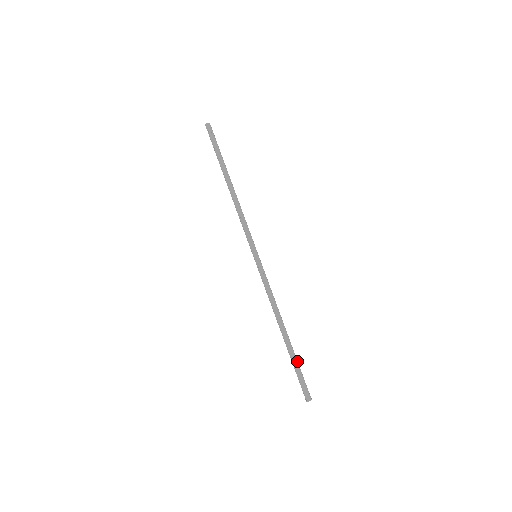
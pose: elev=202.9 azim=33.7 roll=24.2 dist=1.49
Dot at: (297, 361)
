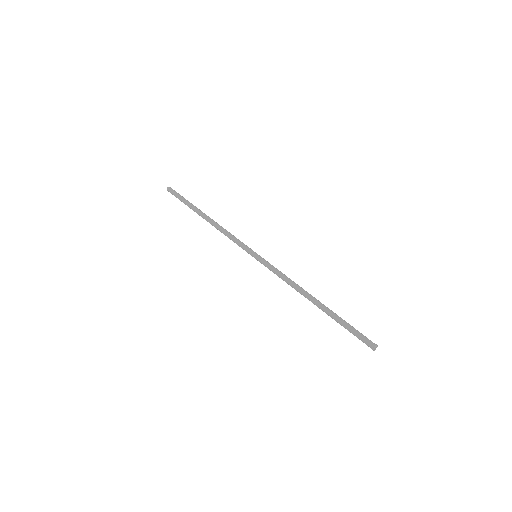
Dot at: (341, 320)
